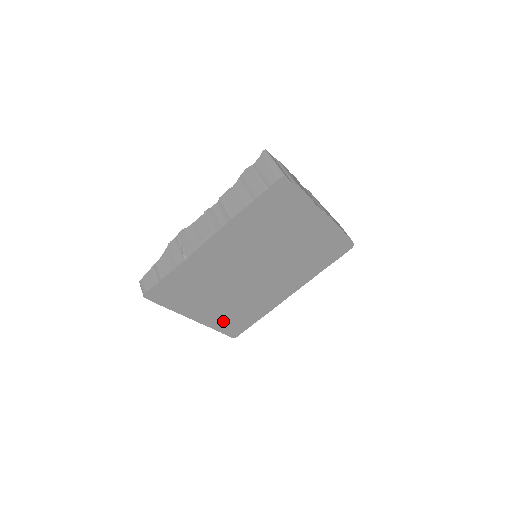
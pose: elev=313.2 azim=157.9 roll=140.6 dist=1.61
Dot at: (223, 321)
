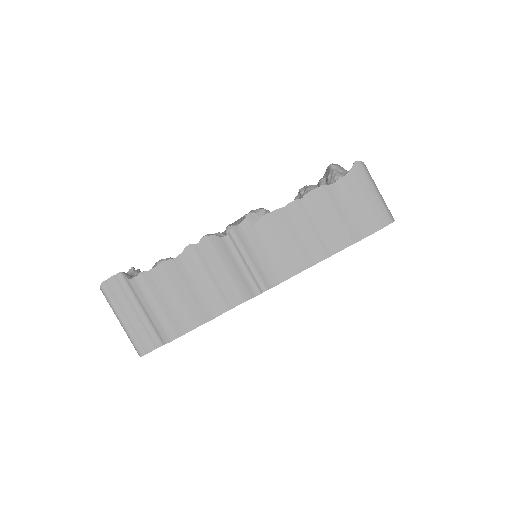
Dot at: occluded
